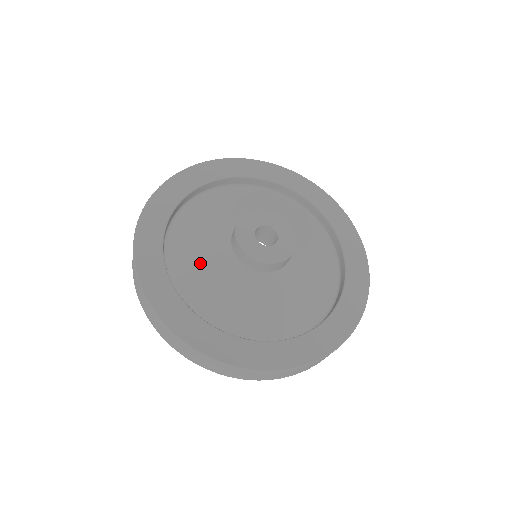
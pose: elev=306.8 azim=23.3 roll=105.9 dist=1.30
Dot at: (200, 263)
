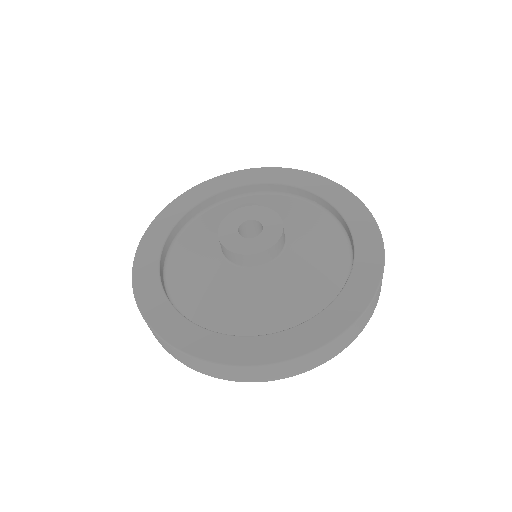
Dot at: (232, 302)
